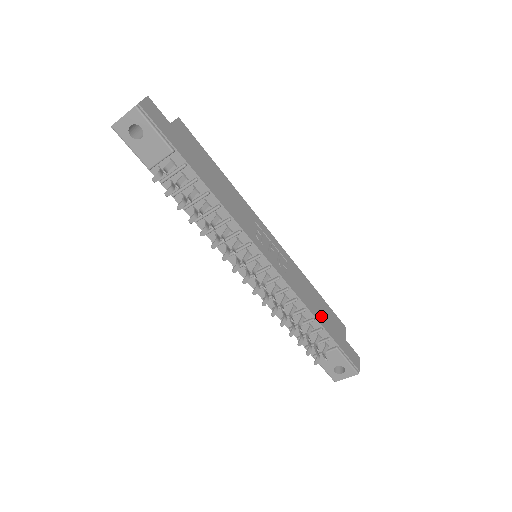
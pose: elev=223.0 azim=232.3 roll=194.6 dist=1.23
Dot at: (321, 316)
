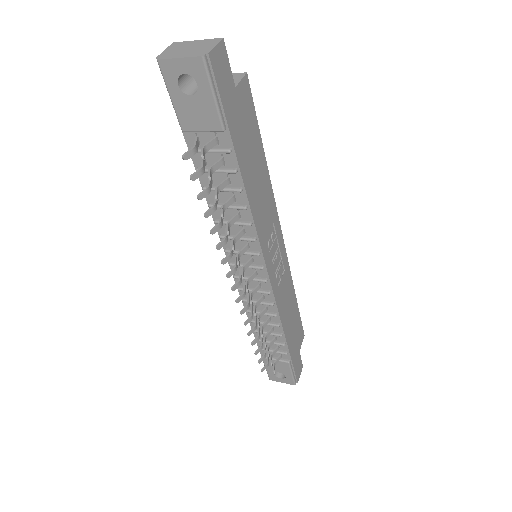
Dot at: (290, 330)
